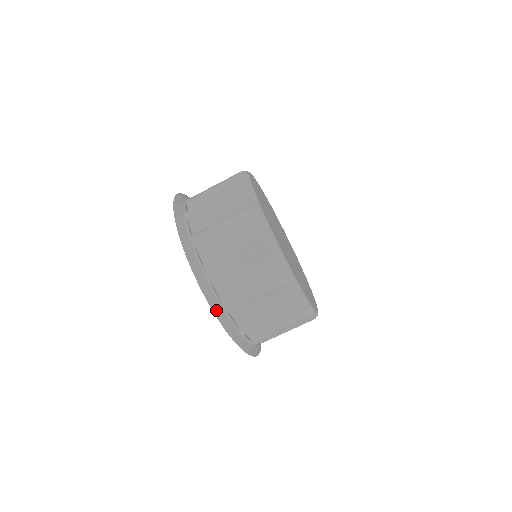
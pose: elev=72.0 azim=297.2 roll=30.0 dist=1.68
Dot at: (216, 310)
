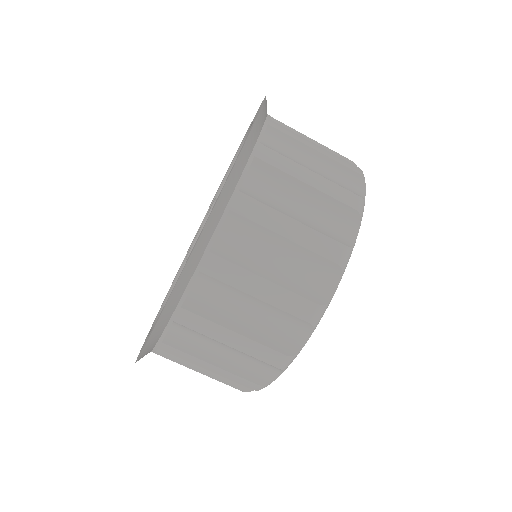
Dot at: (254, 132)
